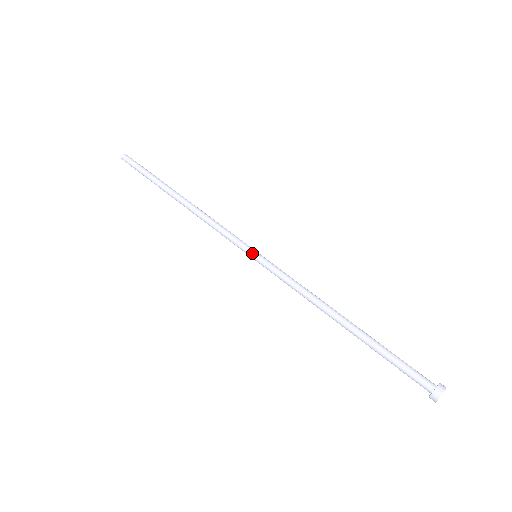
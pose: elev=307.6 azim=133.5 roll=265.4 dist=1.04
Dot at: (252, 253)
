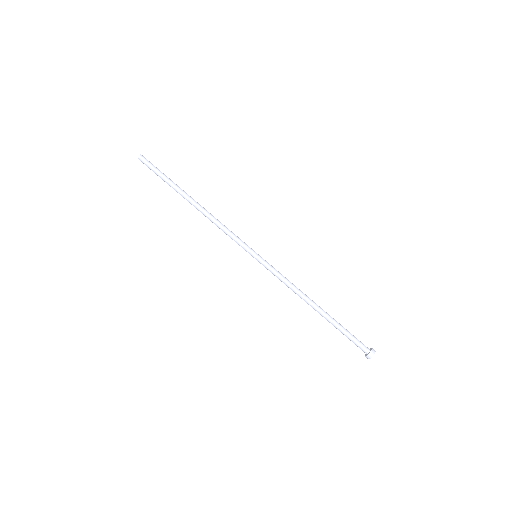
Dot at: (252, 256)
